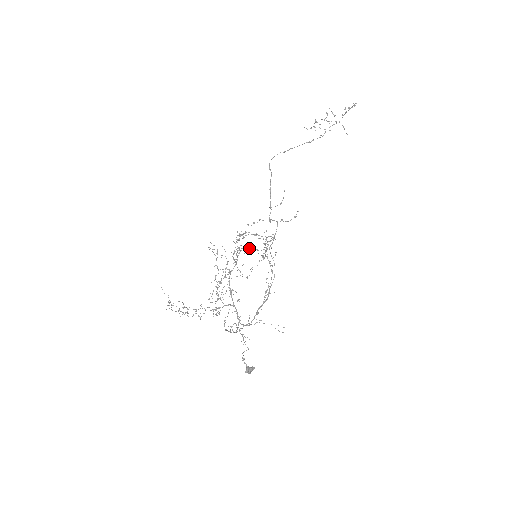
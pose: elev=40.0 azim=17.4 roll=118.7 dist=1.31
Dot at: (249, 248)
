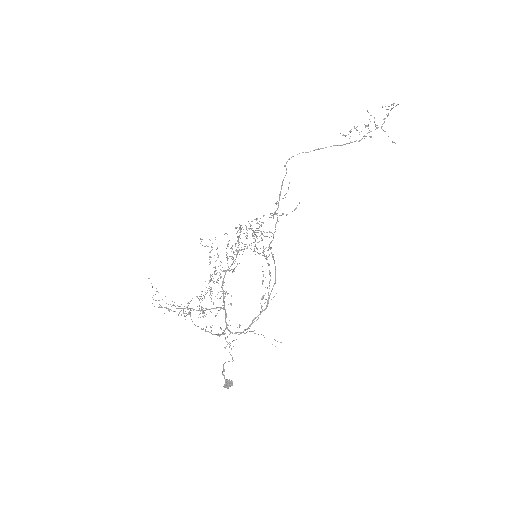
Dot at: occluded
